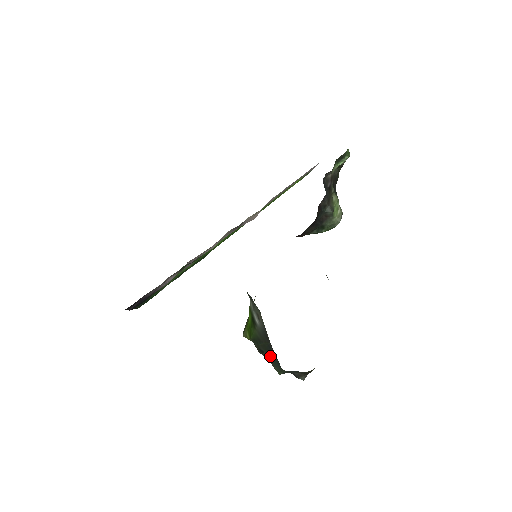
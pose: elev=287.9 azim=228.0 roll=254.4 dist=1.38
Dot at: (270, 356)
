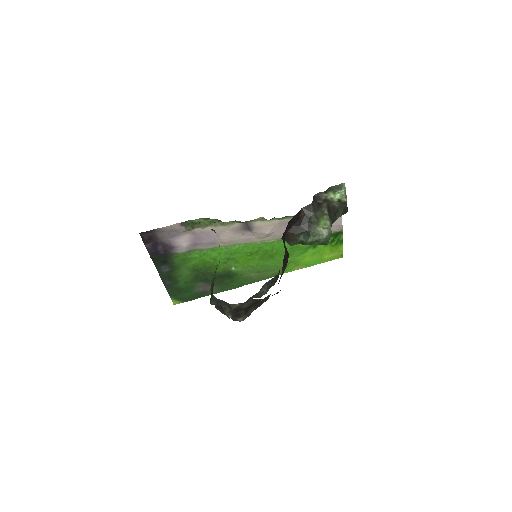
Dot at: occluded
